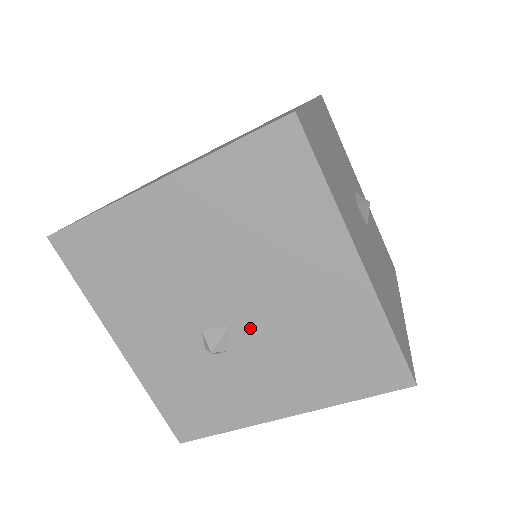
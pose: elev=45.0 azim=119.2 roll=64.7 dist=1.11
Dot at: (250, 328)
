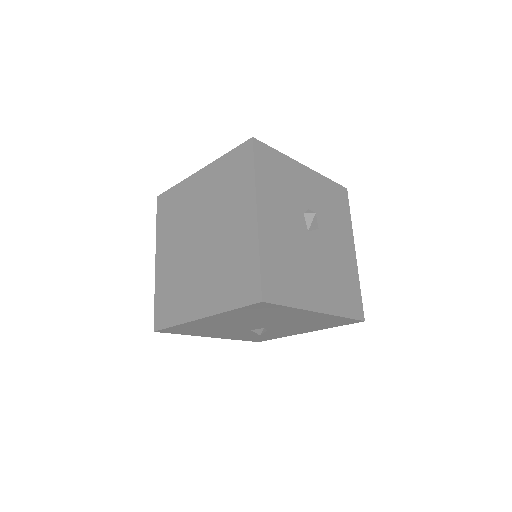
Dot at: (275, 327)
